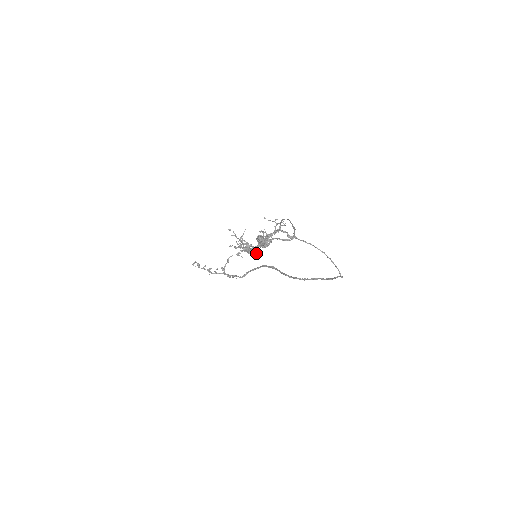
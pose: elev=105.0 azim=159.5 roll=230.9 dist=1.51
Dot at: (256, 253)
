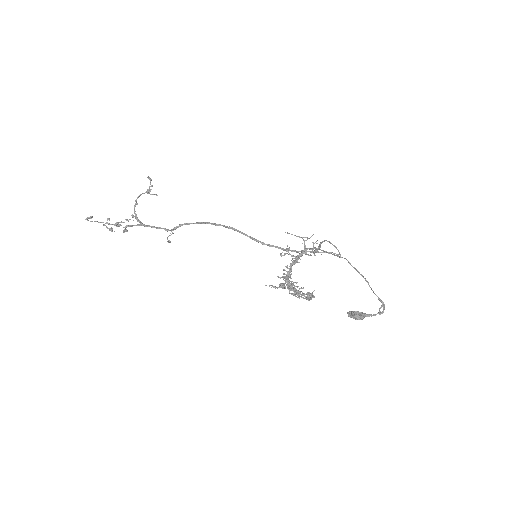
Dot at: (285, 276)
